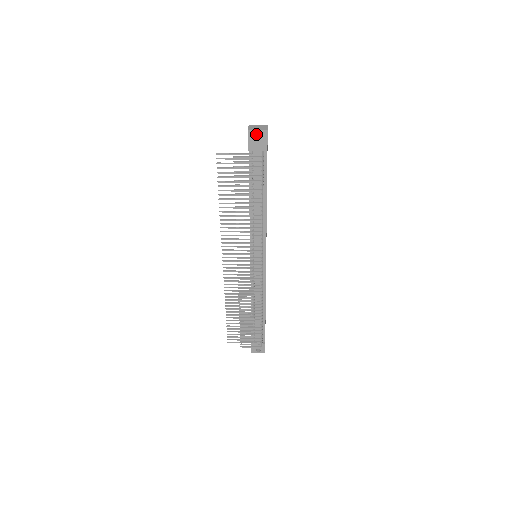
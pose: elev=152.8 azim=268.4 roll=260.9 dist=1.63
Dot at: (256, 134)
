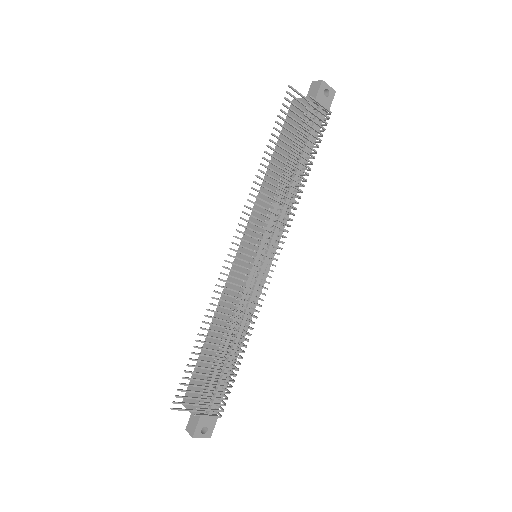
Dot at: occluded
